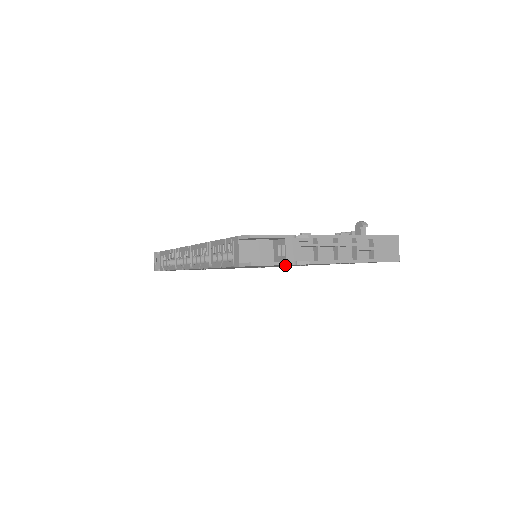
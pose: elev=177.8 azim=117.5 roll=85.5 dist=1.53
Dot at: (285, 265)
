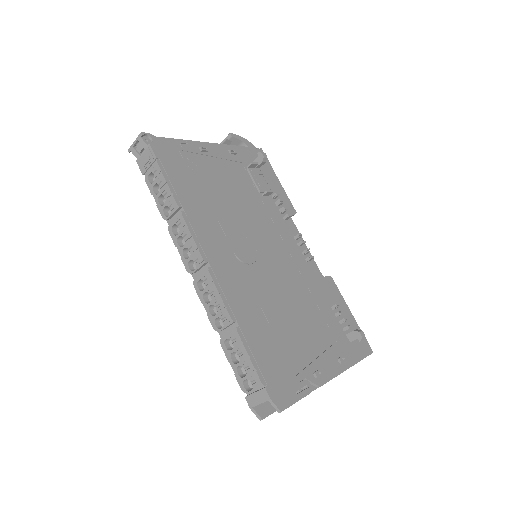
Dot at: occluded
